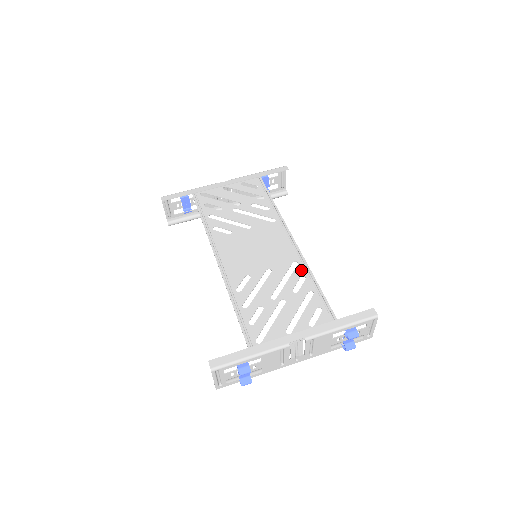
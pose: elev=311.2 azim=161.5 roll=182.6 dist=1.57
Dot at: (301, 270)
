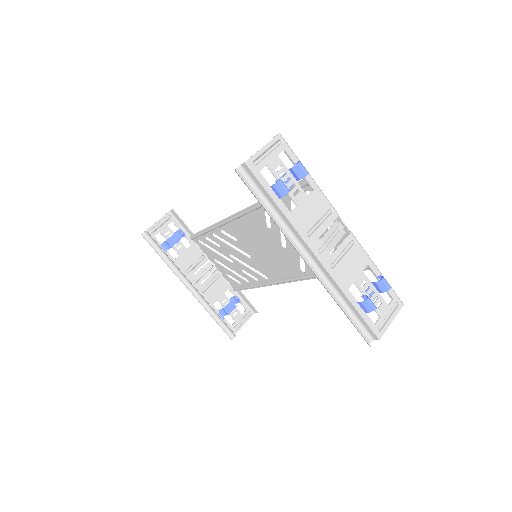
Dot at: occluded
